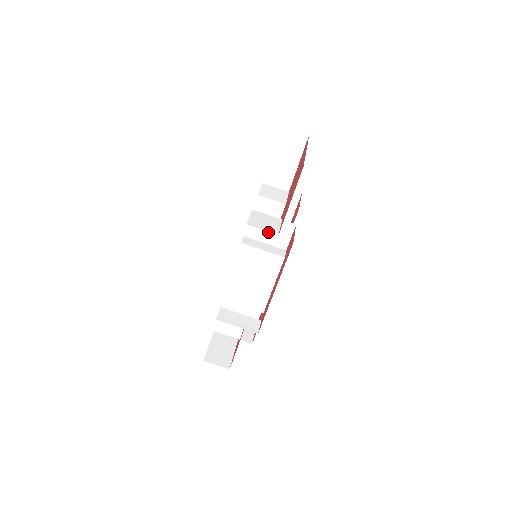
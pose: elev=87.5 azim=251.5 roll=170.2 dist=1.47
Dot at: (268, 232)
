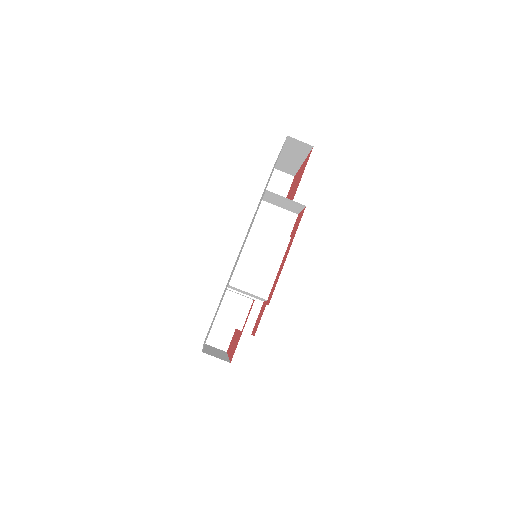
Dot at: (273, 221)
